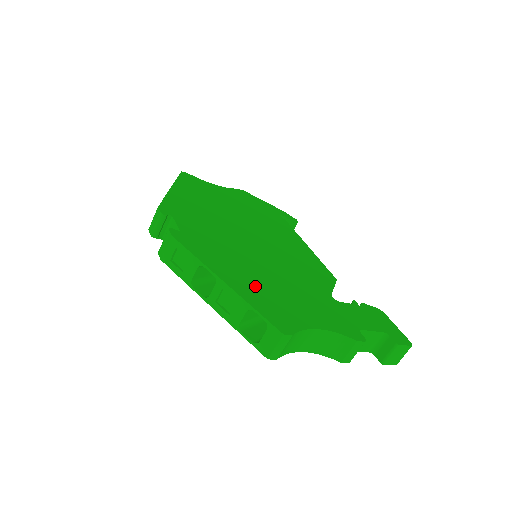
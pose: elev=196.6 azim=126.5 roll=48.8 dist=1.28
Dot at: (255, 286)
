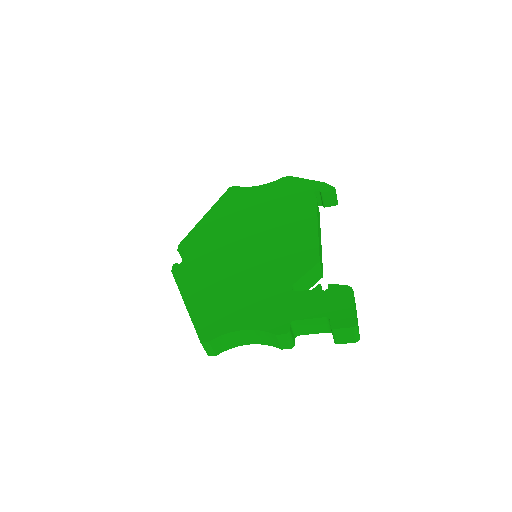
Dot at: (210, 300)
